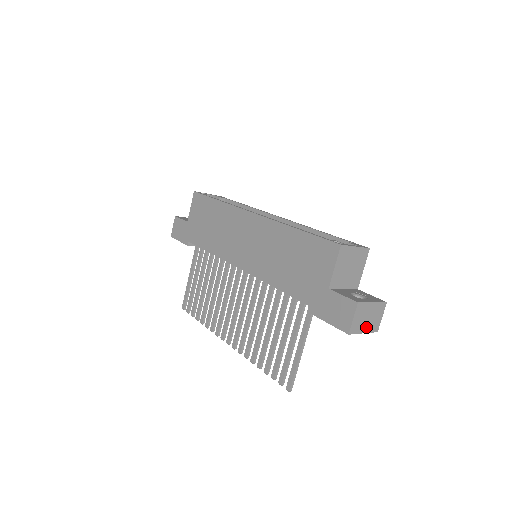
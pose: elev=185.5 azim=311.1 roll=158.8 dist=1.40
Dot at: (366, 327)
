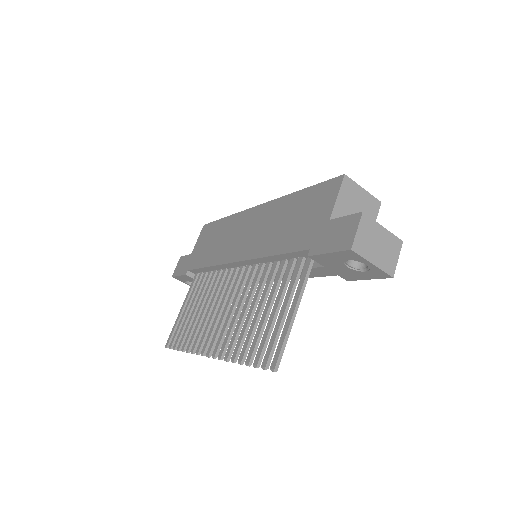
Dot at: (376, 258)
